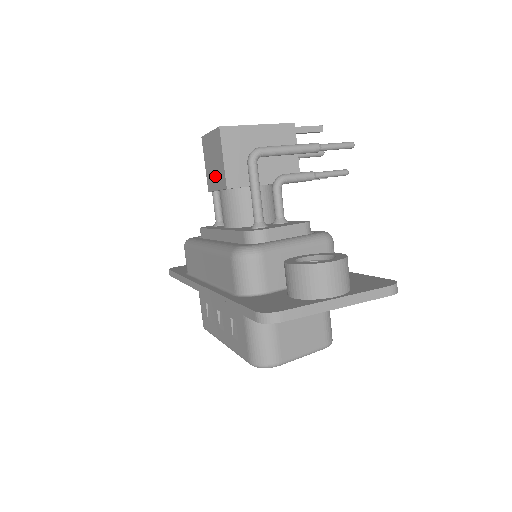
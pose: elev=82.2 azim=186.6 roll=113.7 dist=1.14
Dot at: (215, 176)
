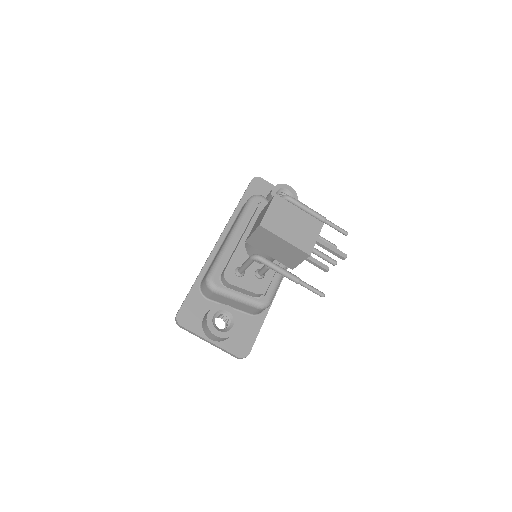
Dot at: (256, 222)
